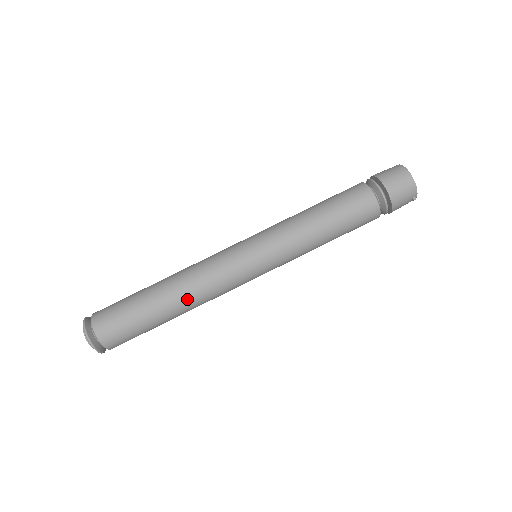
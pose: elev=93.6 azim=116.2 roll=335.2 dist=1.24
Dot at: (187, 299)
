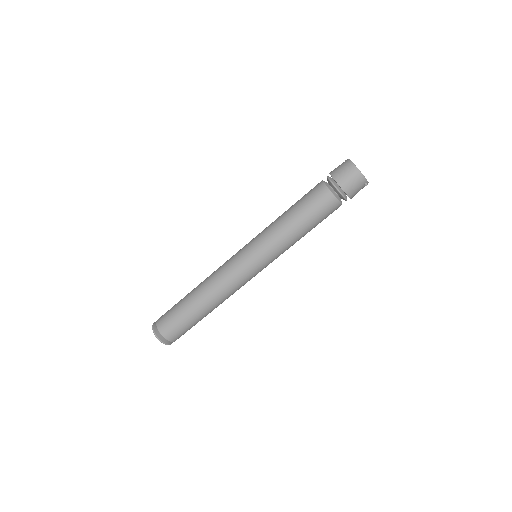
Dot at: (214, 299)
